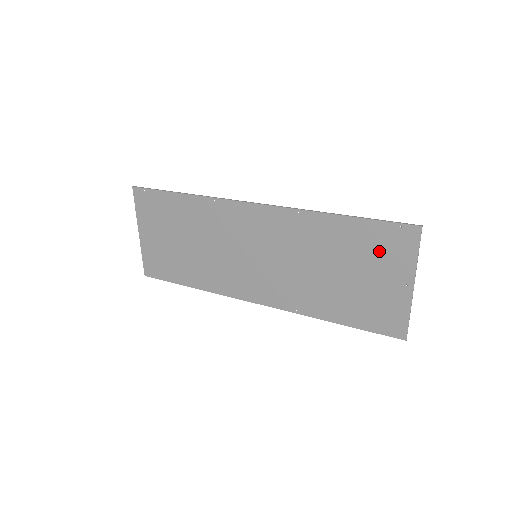
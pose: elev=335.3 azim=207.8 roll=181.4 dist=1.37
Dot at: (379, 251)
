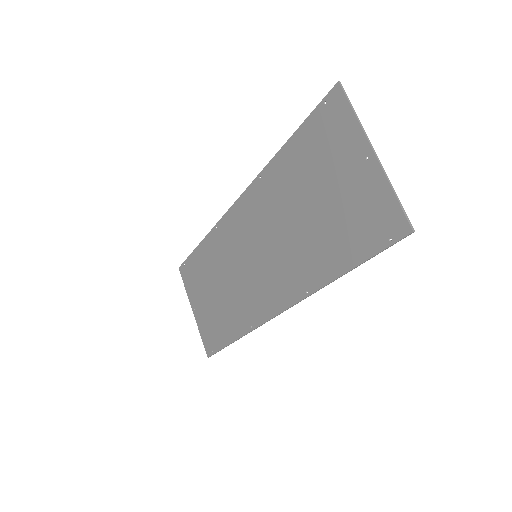
Dot at: (325, 147)
